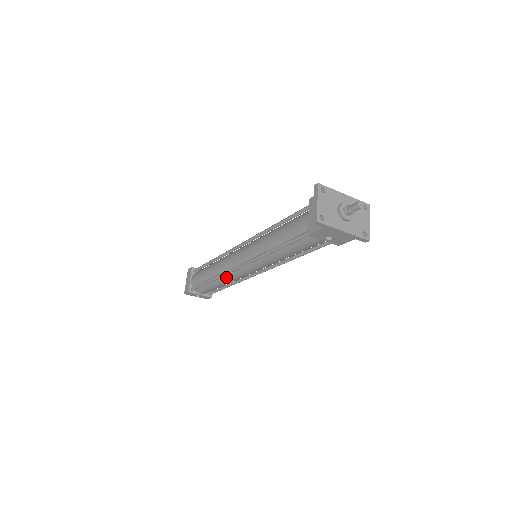
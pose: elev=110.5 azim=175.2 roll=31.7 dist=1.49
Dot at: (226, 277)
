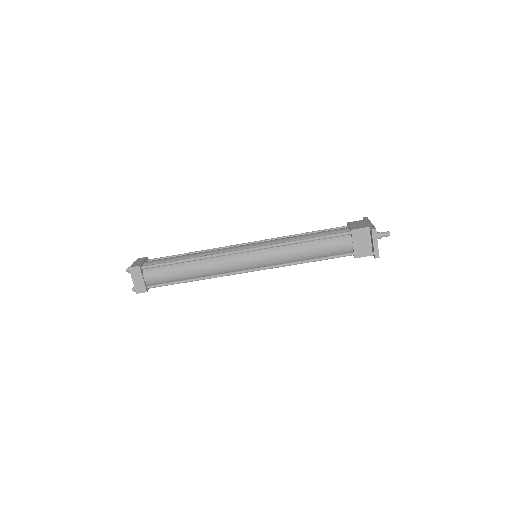
Dot at: occluded
